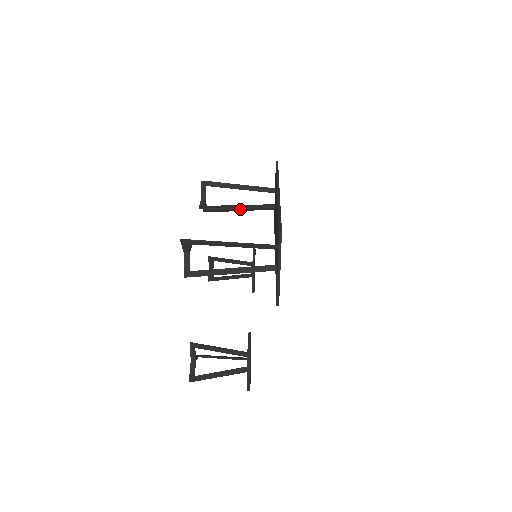
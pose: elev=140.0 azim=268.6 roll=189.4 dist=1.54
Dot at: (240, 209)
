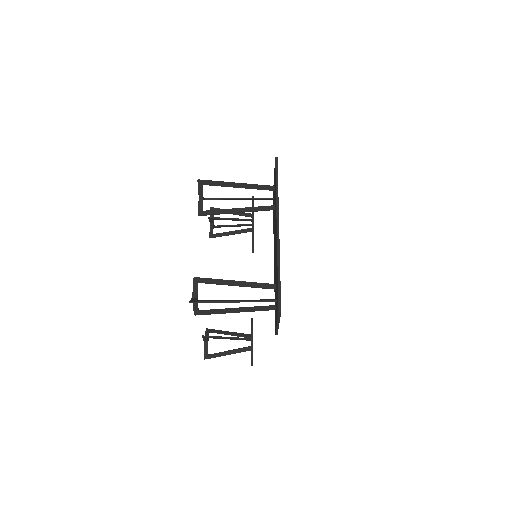
Dot at: (239, 199)
